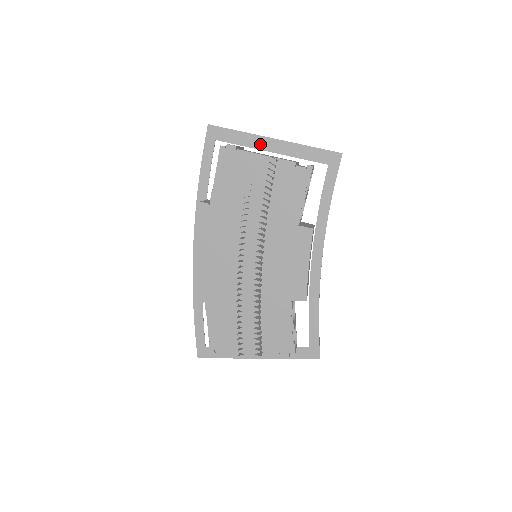
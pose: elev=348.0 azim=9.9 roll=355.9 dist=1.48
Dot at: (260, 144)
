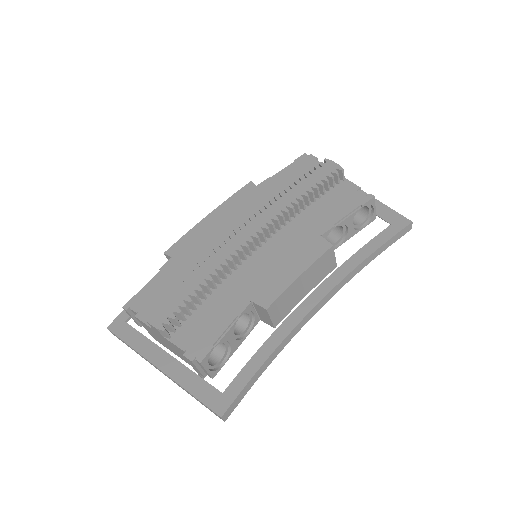
Dot at: occluded
